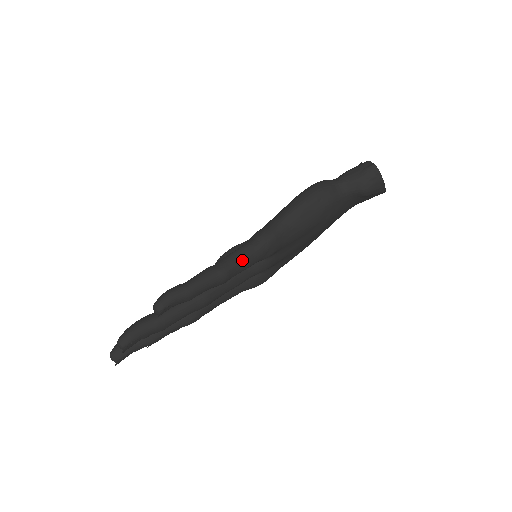
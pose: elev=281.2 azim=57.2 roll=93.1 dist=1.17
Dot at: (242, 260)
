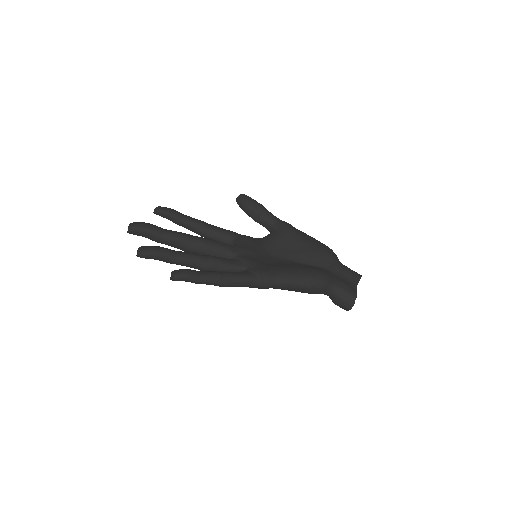
Dot at: (239, 286)
